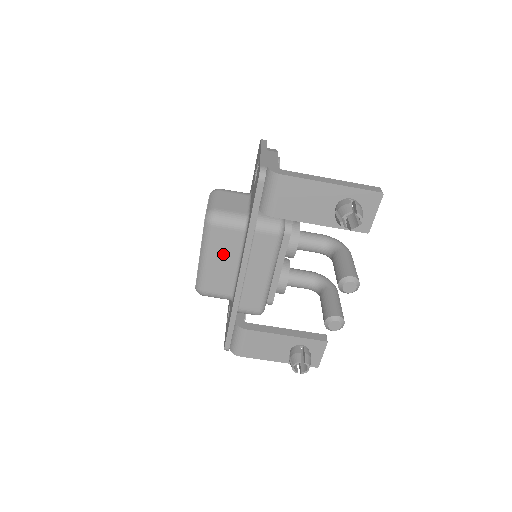
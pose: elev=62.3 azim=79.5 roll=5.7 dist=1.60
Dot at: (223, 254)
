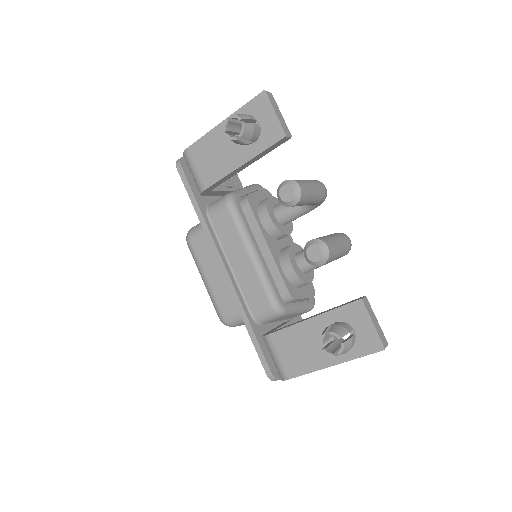
Dot at: (212, 264)
